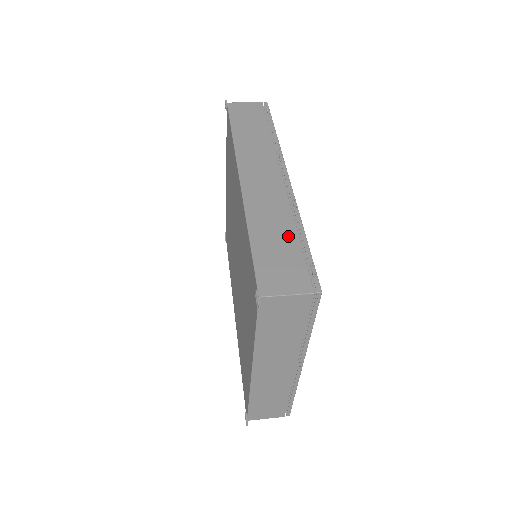
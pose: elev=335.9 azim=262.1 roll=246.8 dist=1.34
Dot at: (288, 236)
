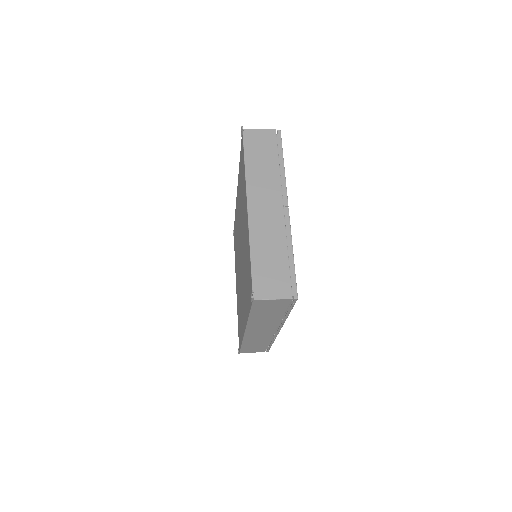
Dot at: occluded
